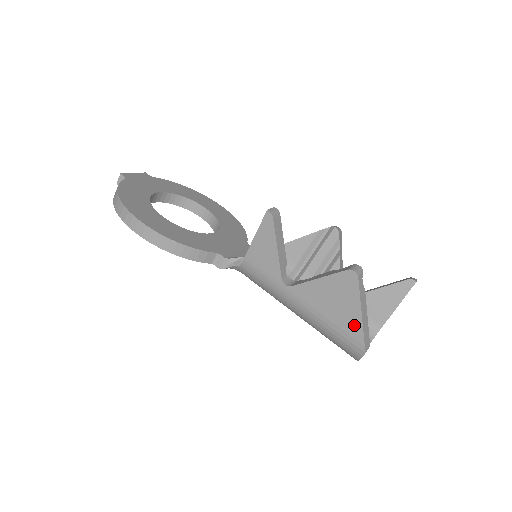
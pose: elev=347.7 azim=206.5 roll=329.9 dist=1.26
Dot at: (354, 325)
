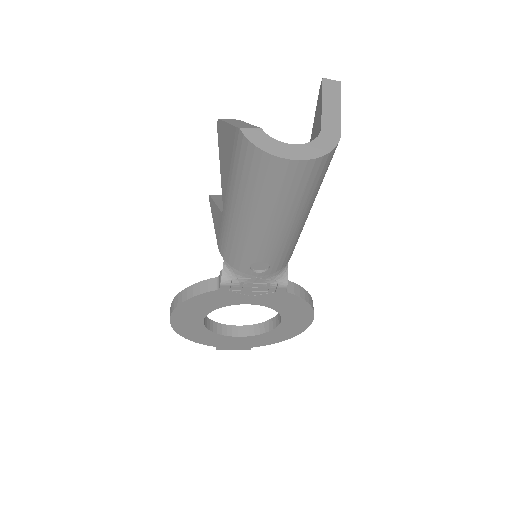
Dot at: (230, 136)
